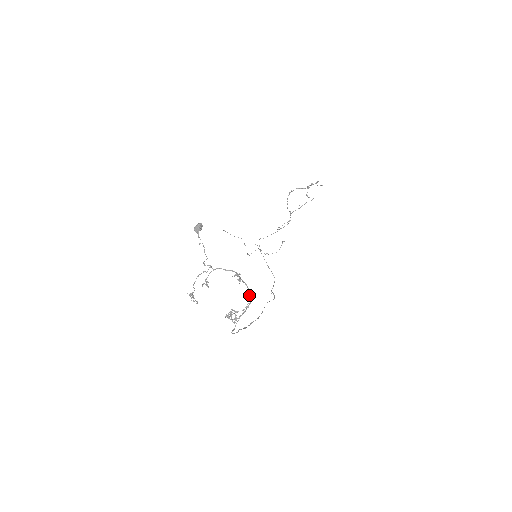
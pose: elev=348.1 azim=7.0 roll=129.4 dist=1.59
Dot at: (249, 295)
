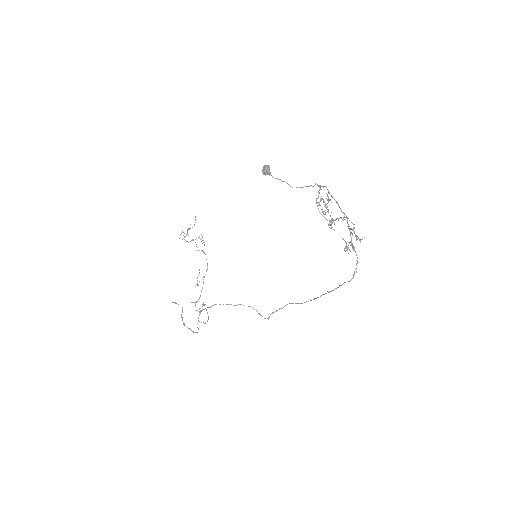
Dot at: (342, 212)
